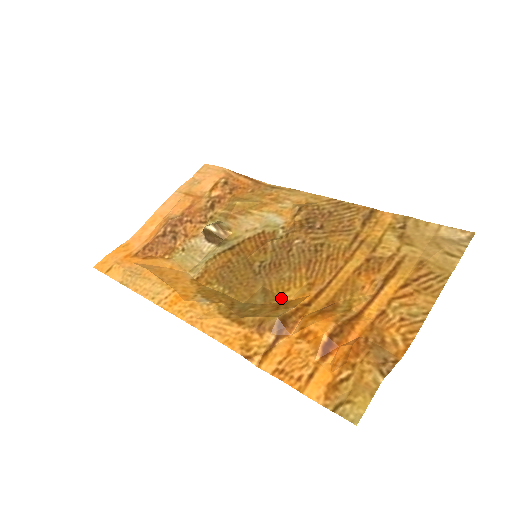
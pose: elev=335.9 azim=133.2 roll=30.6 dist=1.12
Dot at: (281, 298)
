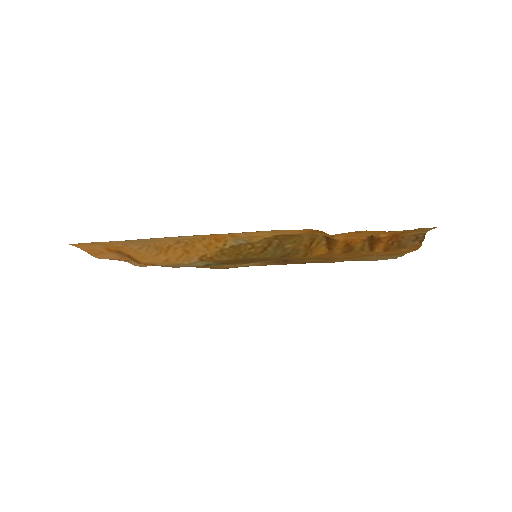
Dot at: (301, 256)
